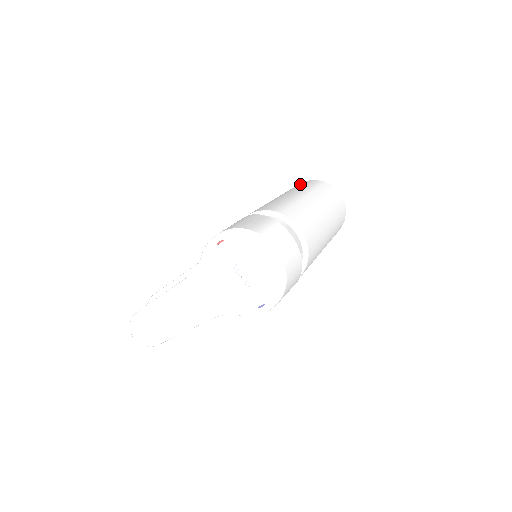
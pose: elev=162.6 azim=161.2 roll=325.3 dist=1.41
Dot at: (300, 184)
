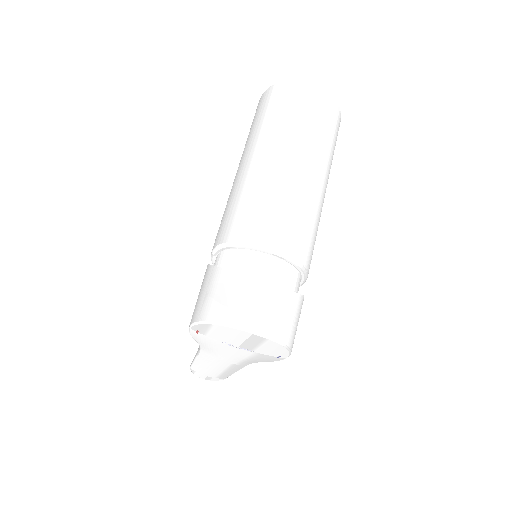
Dot at: (258, 109)
